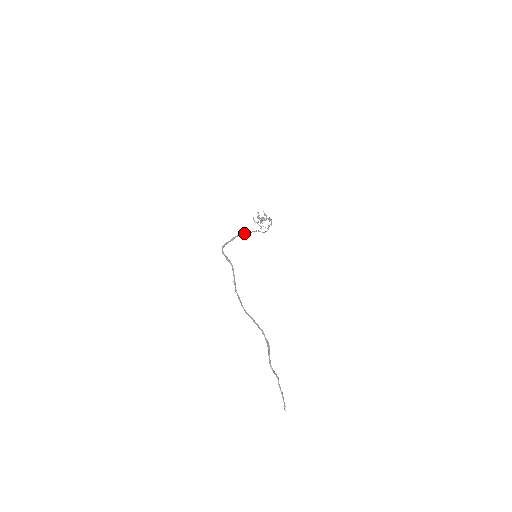
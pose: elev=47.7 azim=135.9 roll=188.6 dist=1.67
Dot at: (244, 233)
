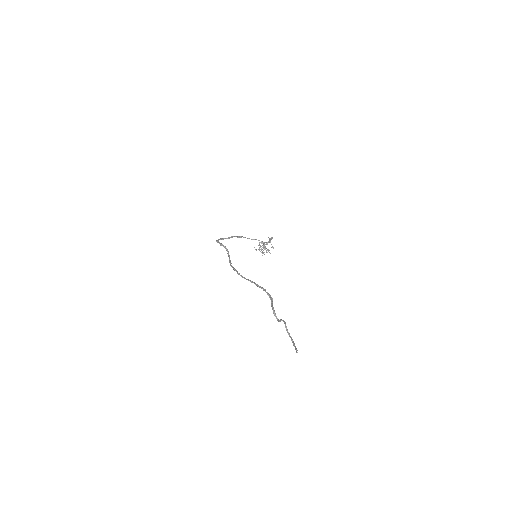
Dot at: occluded
